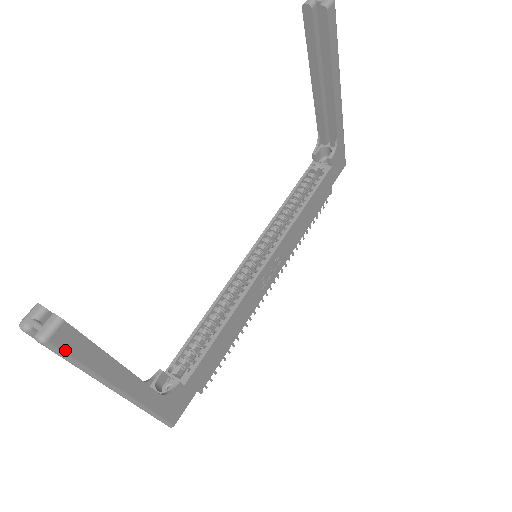
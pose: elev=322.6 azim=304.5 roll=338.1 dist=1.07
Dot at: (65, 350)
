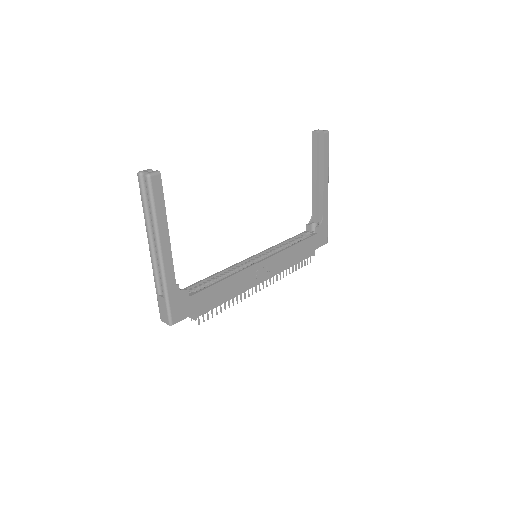
Dot at: (153, 190)
